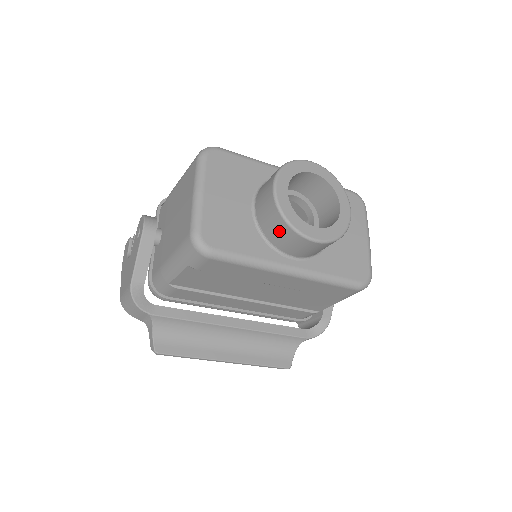
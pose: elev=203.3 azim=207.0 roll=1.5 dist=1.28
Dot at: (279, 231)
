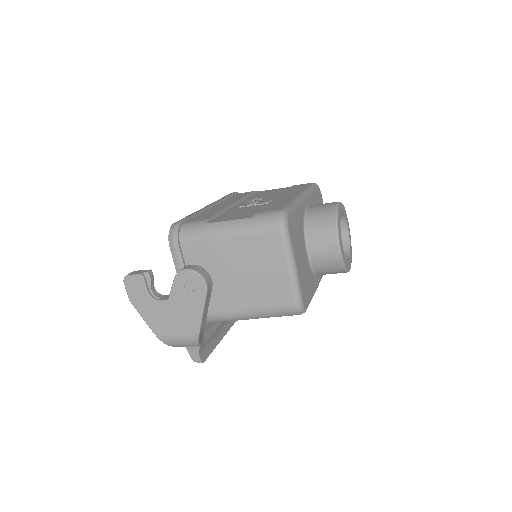
Dot at: (333, 271)
